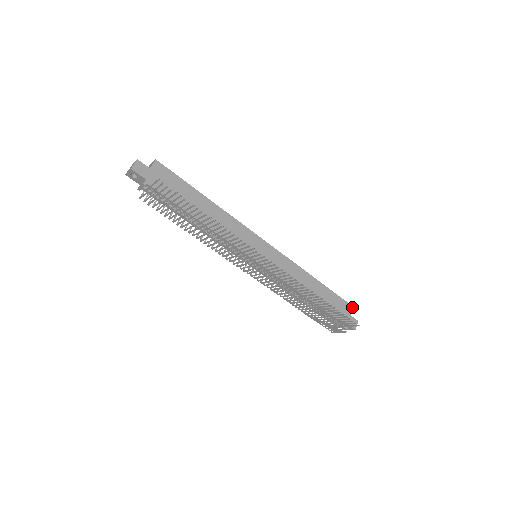
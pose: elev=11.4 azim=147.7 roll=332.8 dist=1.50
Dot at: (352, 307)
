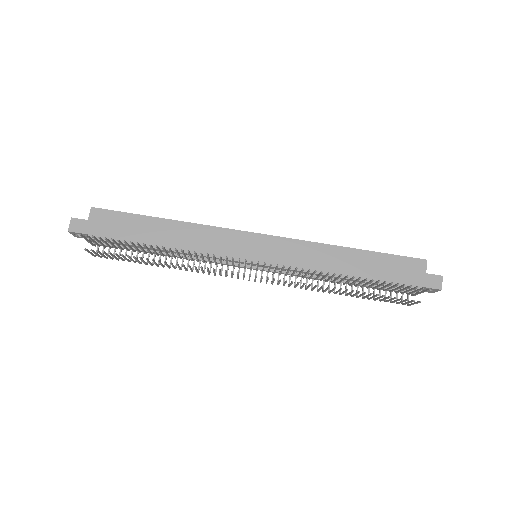
Dot at: (425, 261)
